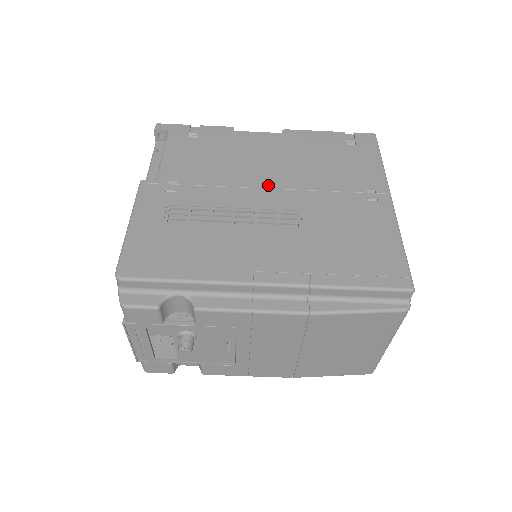
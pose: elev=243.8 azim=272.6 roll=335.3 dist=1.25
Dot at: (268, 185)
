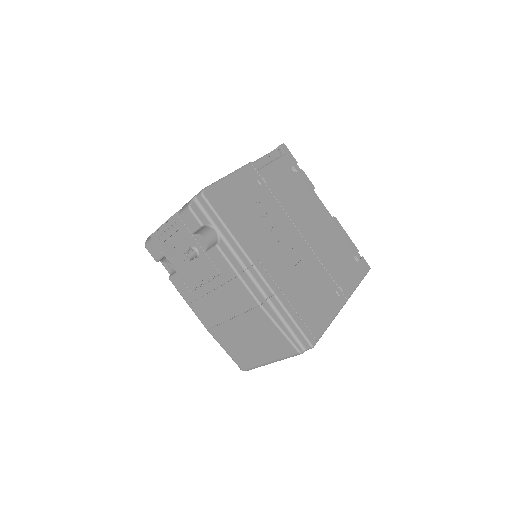
Dot at: (302, 232)
